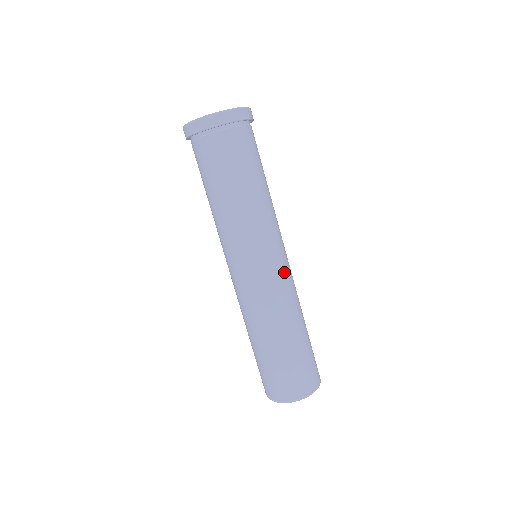
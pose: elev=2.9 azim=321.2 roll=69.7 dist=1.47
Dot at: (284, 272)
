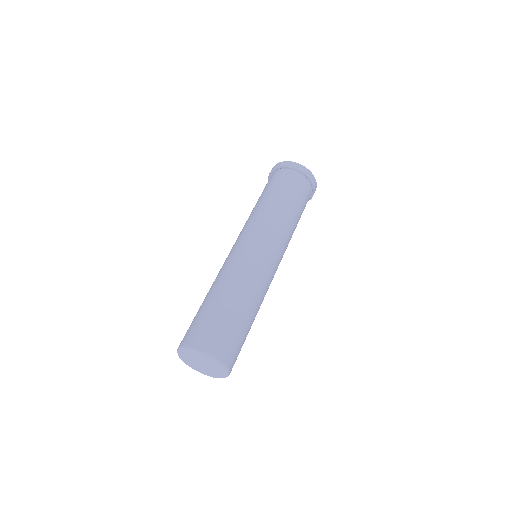
Dot at: (268, 265)
